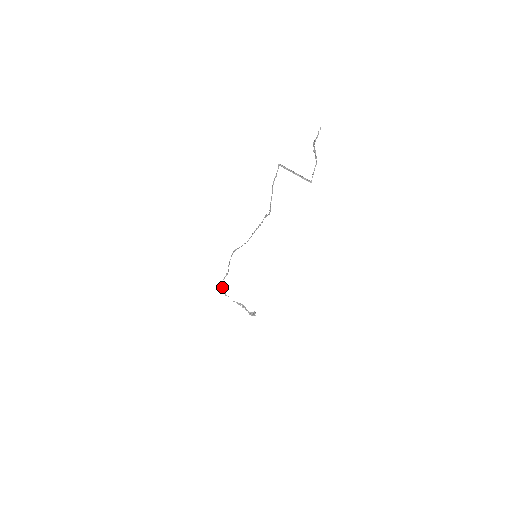
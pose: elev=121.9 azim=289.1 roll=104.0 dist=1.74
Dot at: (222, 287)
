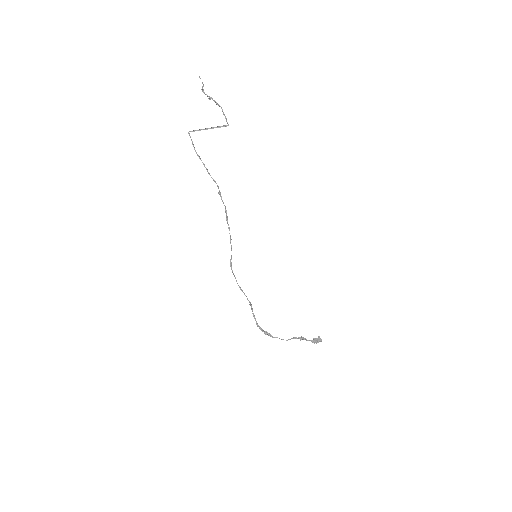
Dot at: (263, 330)
